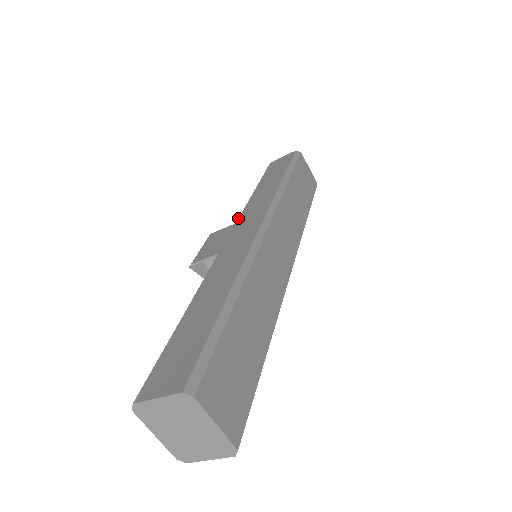
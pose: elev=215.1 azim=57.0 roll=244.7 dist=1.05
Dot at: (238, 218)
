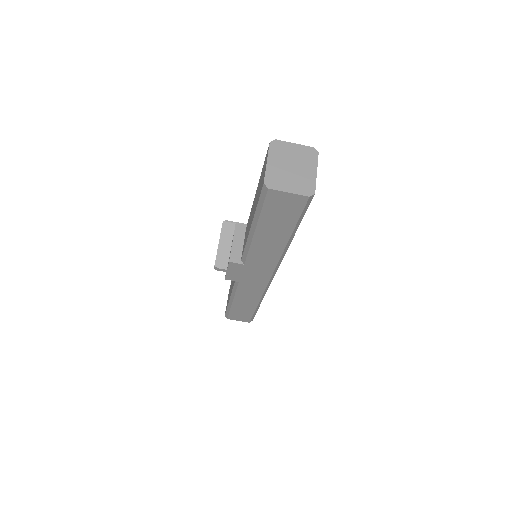
Dot at: occluded
